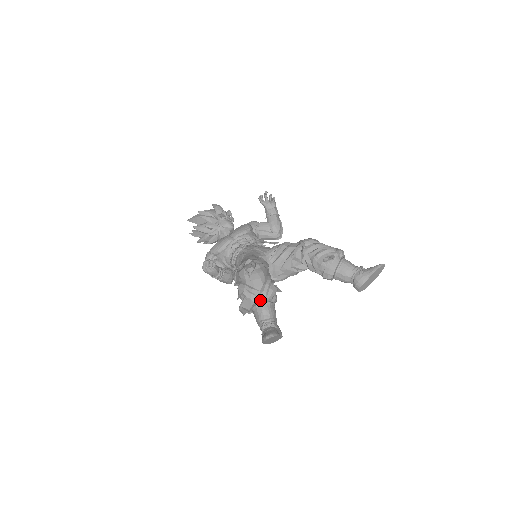
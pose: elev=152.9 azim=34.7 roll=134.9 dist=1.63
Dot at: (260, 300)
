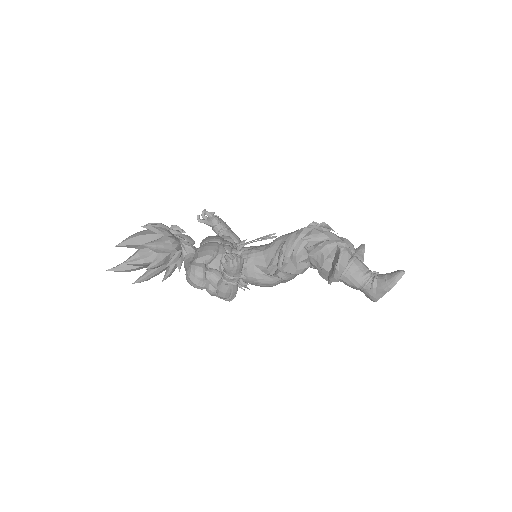
Dot at: (354, 252)
